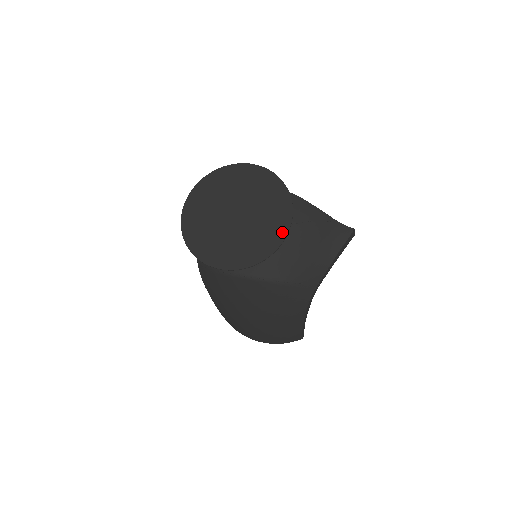
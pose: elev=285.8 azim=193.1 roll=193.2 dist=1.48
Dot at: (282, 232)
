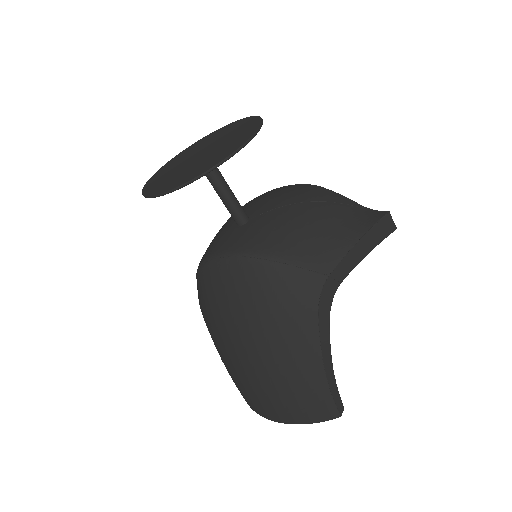
Dot at: (238, 145)
